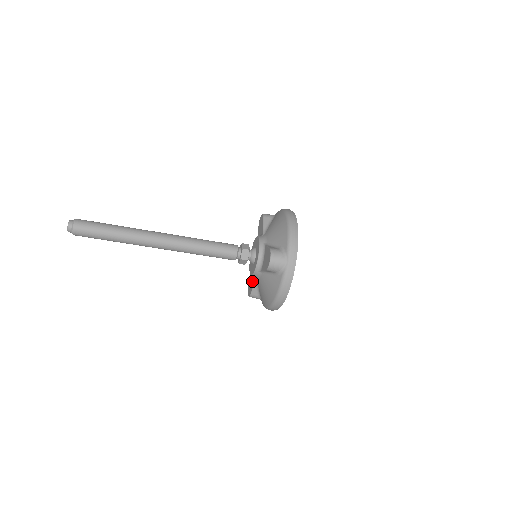
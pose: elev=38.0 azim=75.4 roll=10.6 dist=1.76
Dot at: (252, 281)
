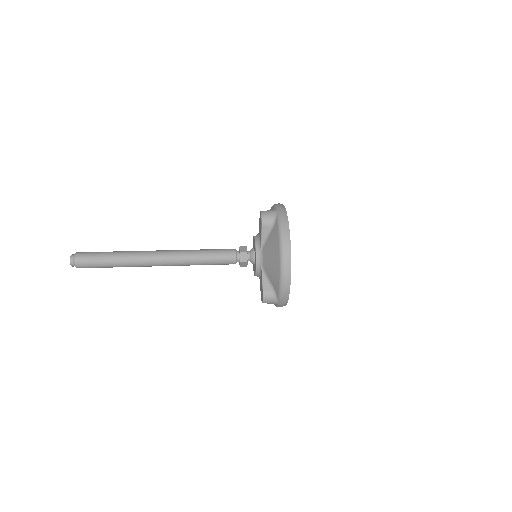
Dot at: occluded
